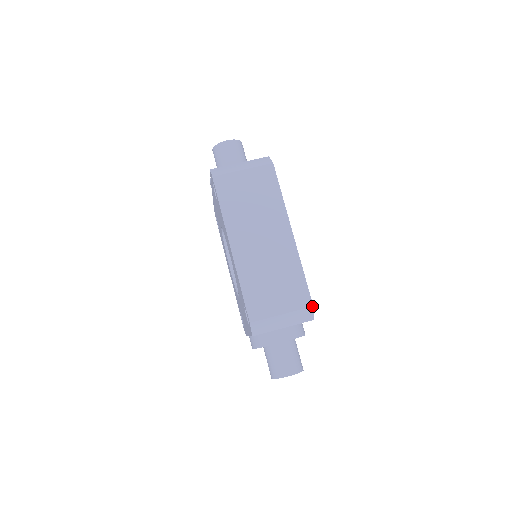
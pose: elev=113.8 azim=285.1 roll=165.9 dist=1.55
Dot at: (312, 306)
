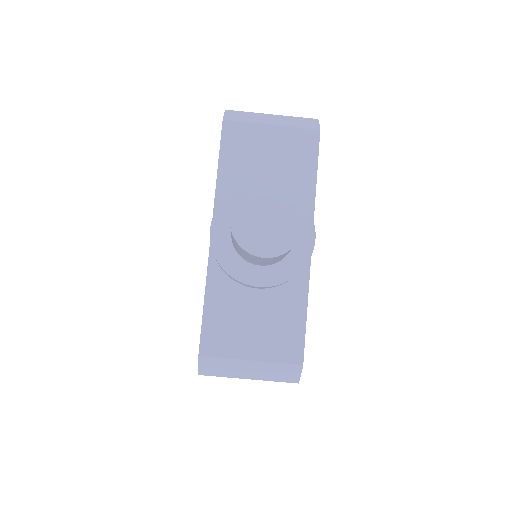
Dot at: occluded
